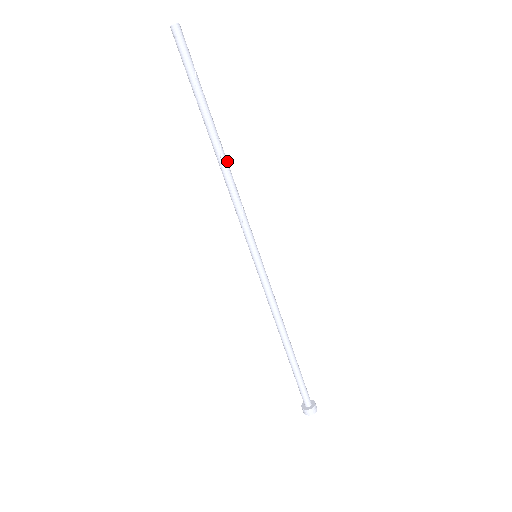
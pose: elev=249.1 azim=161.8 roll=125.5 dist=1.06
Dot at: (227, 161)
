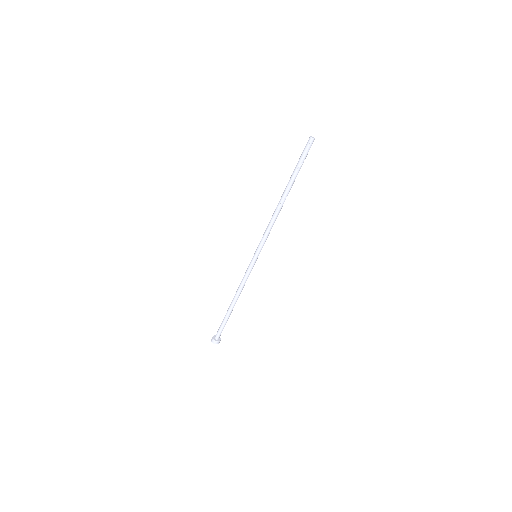
Dot at: occluded
